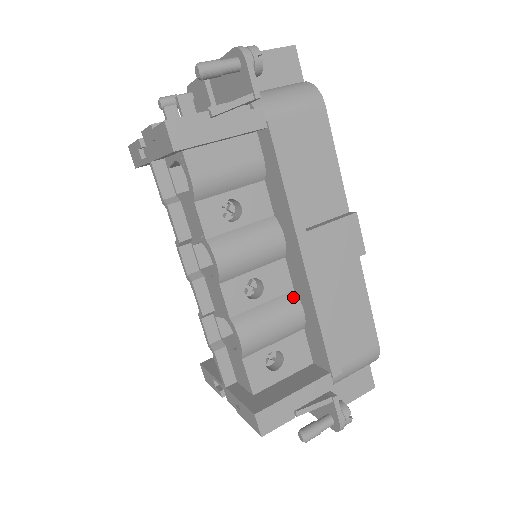
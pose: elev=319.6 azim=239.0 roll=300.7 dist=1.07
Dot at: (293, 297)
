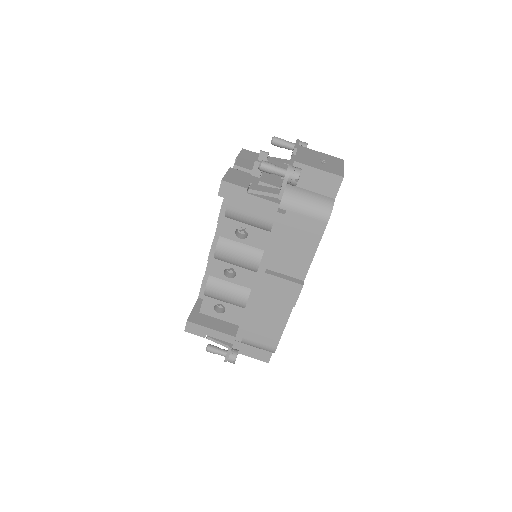
Dot at: (247, 292)
